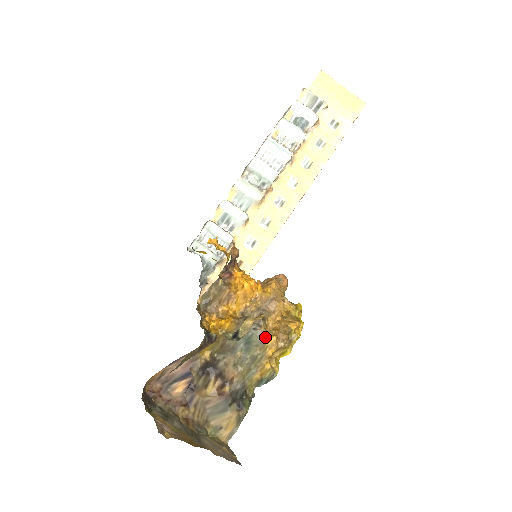
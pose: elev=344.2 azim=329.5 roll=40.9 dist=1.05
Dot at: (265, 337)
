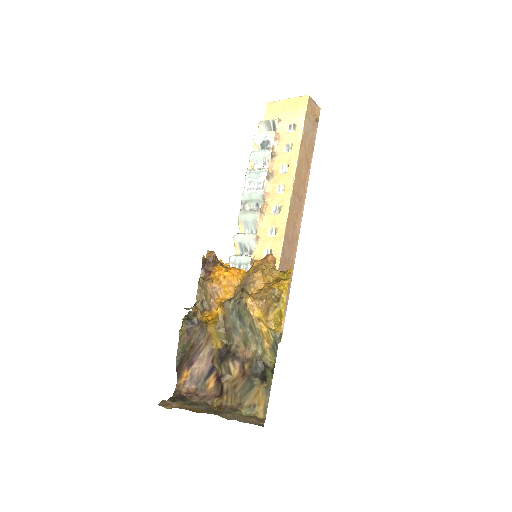
Dot at: (246, 304)
